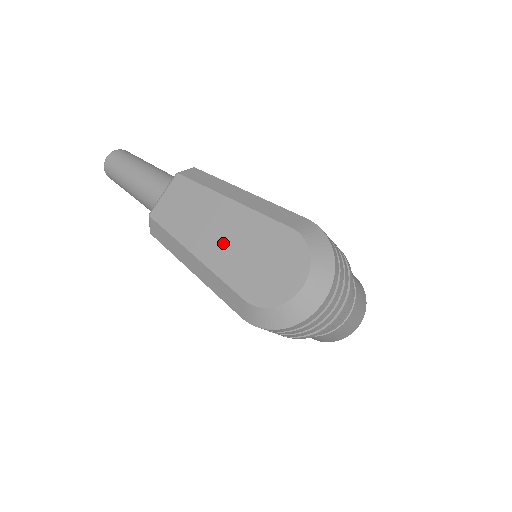
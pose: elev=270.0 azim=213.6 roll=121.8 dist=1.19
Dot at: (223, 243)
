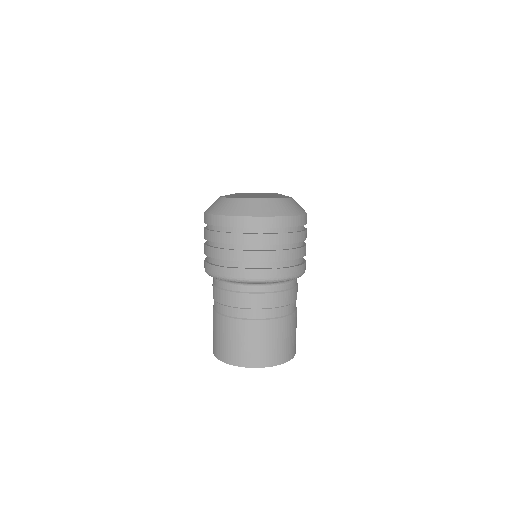
Dot at: occluded
